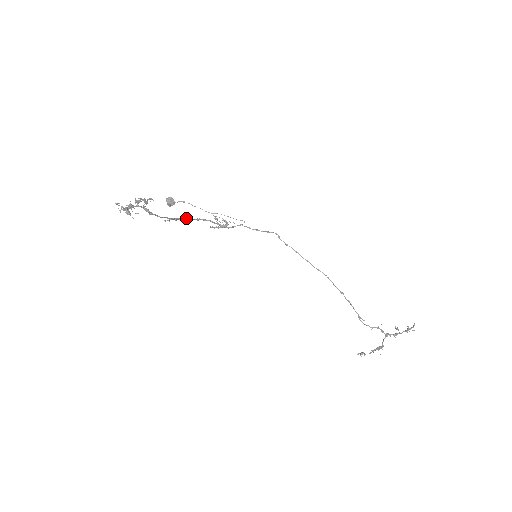
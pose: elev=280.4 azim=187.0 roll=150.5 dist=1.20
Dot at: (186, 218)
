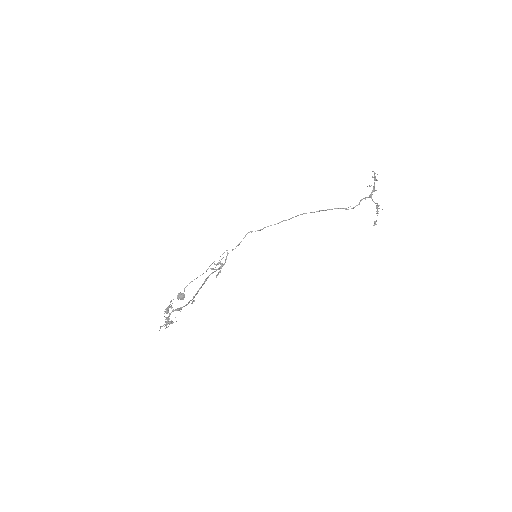
Dot at: (199, 288)
